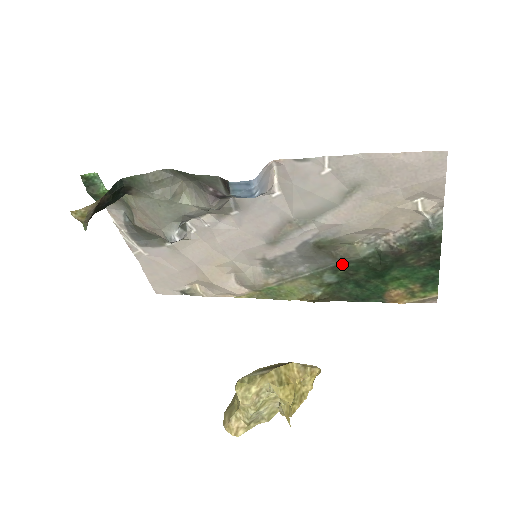
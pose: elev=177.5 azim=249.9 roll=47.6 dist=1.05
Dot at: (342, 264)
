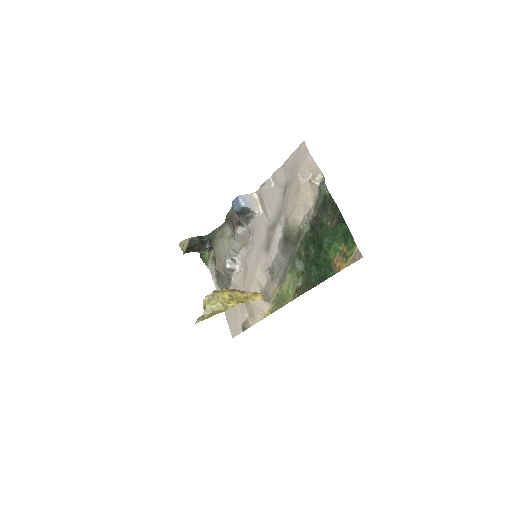
Dot at: (300, 248)
